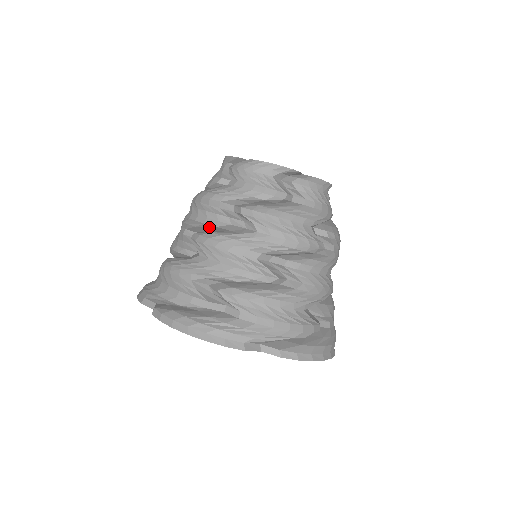
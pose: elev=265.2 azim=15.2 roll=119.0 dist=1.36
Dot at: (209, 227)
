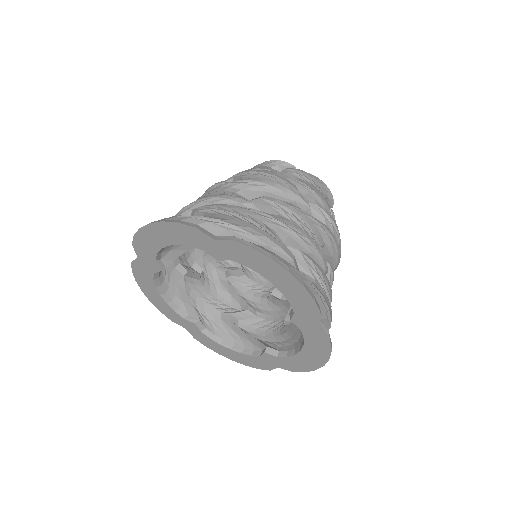
Dot at: occluded
